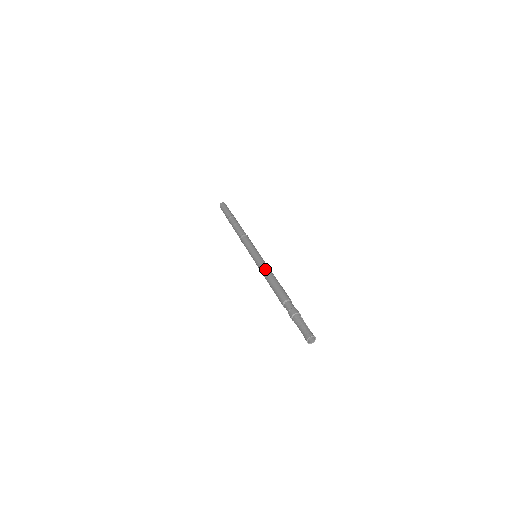
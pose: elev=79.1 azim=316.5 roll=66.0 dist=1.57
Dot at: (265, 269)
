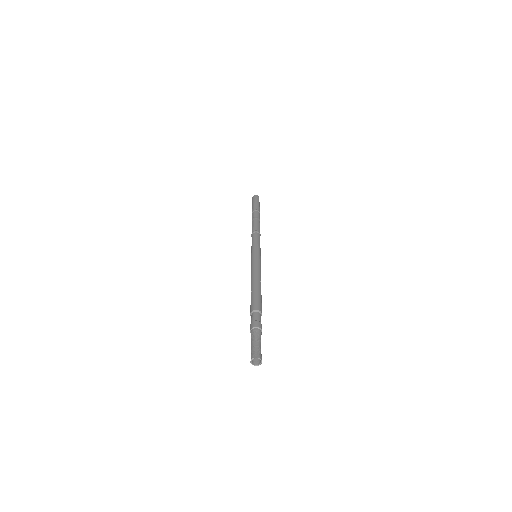
Dot at: (258, 271)
